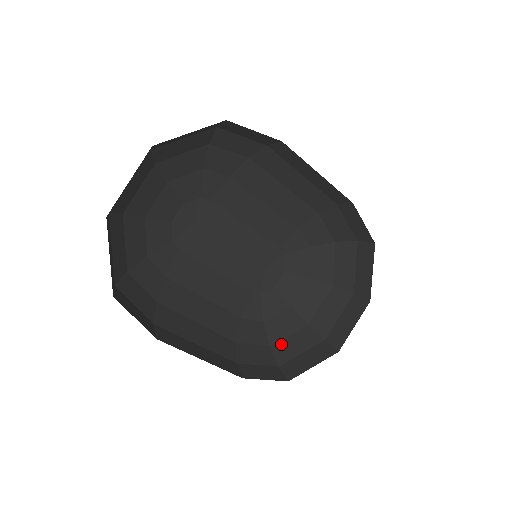
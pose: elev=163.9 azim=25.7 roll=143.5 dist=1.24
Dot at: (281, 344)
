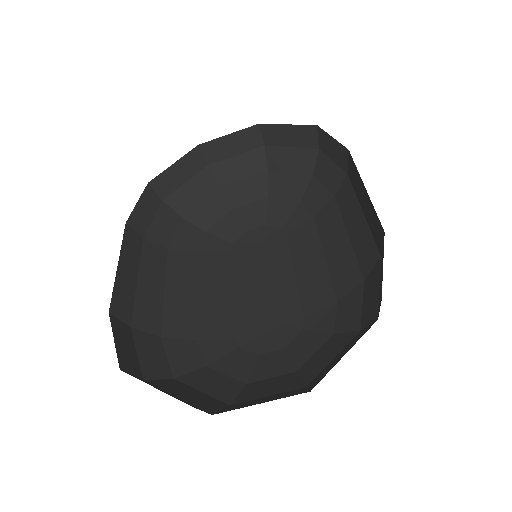
Dot at: (182, 385)
